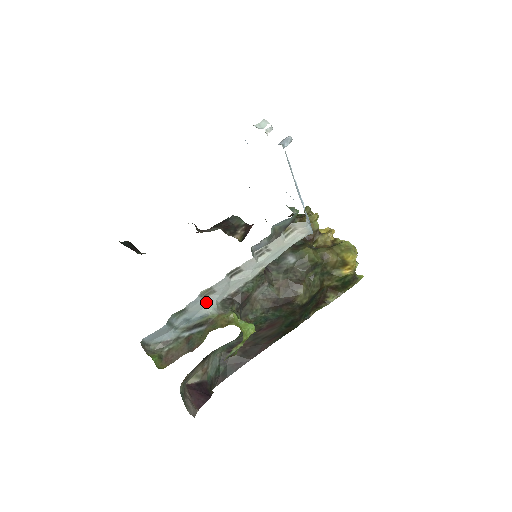
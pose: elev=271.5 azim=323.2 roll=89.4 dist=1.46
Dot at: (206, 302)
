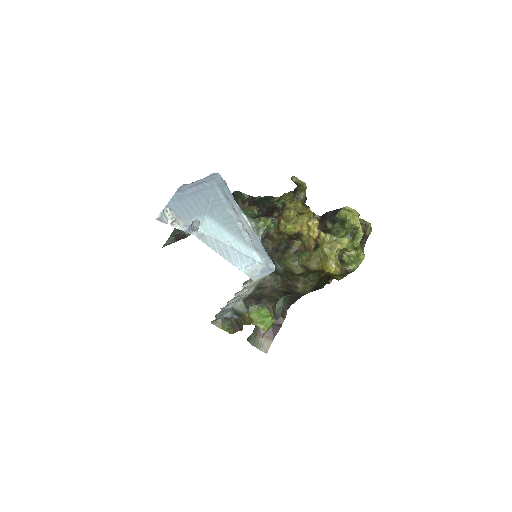
Dot at: (232, 305)
